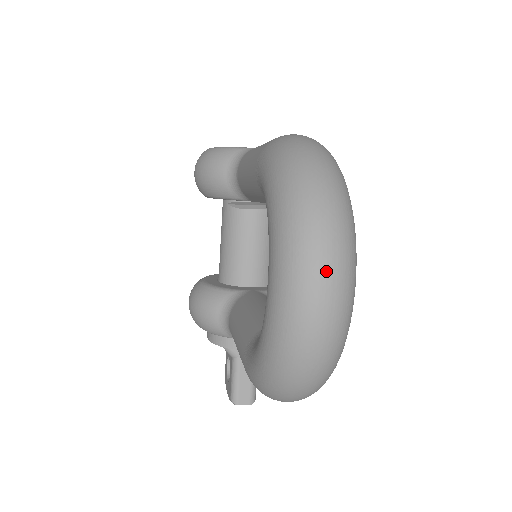
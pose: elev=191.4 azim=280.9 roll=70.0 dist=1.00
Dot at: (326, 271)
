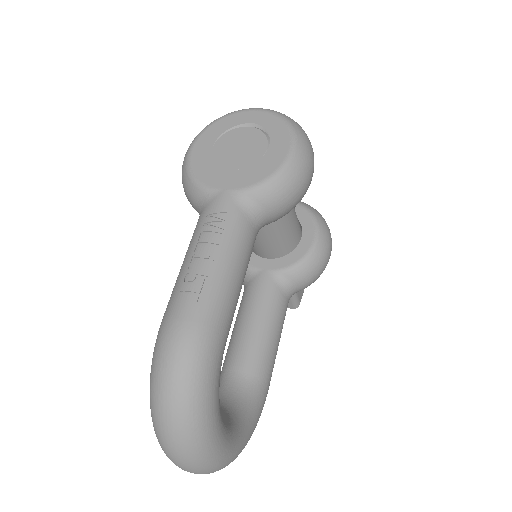
Dot at: (184, 469)
